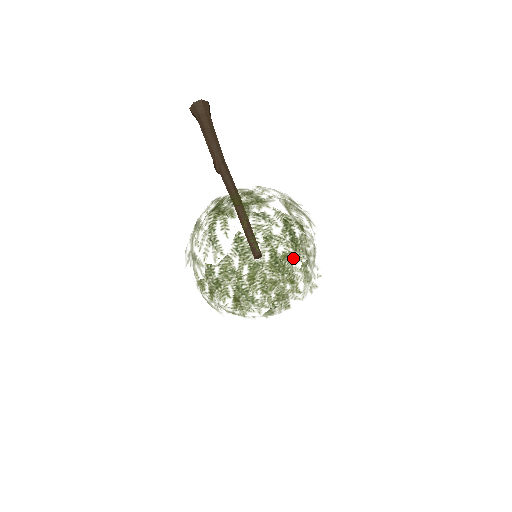
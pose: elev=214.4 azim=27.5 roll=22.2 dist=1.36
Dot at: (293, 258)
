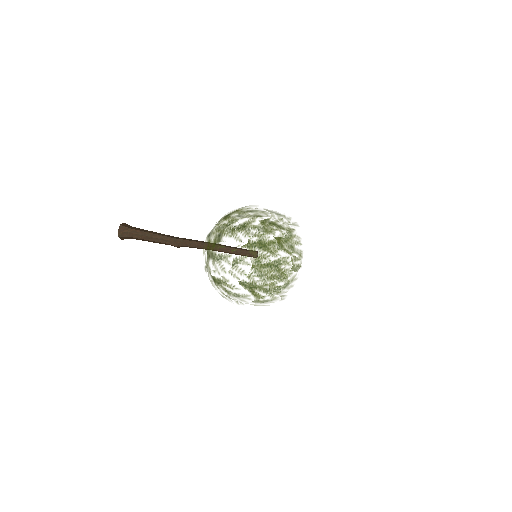
Dot at: (272, 252)
